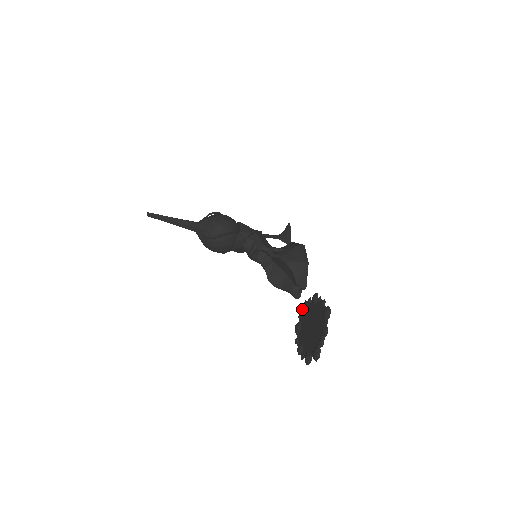
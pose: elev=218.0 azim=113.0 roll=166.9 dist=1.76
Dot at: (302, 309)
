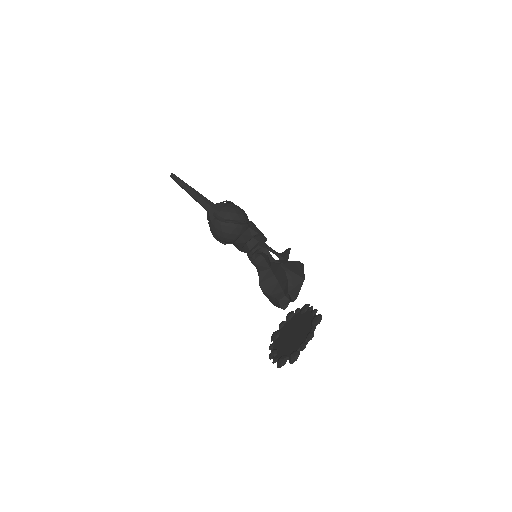
Dot at: (286, 317)
